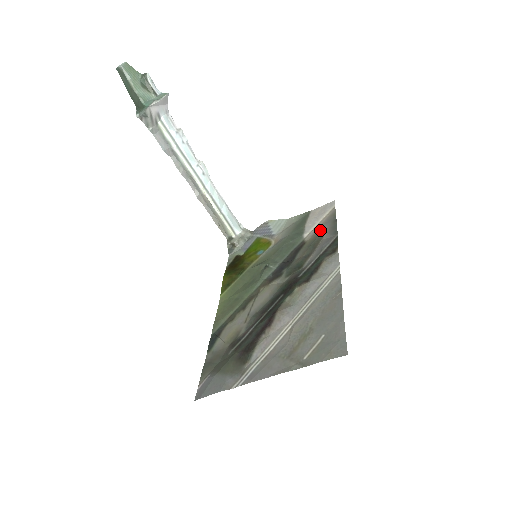
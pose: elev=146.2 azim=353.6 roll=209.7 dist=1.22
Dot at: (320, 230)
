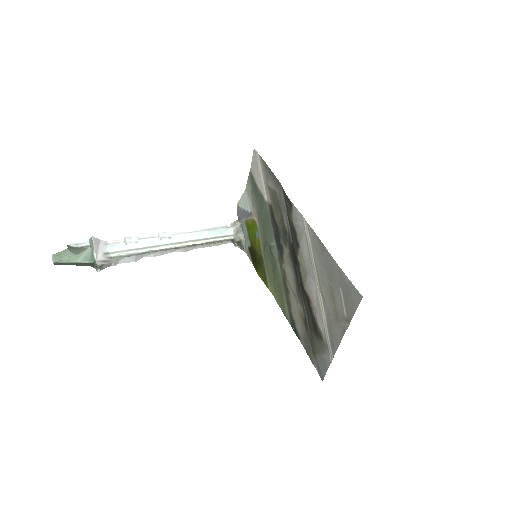
Dot at: (269, 187)
